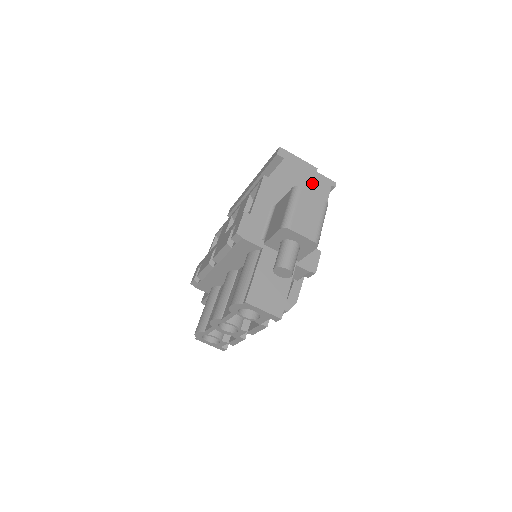
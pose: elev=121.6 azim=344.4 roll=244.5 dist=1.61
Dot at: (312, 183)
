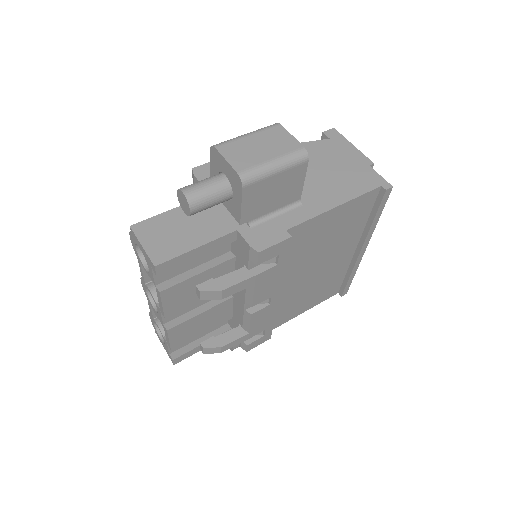
Dot at: (350, 172)
